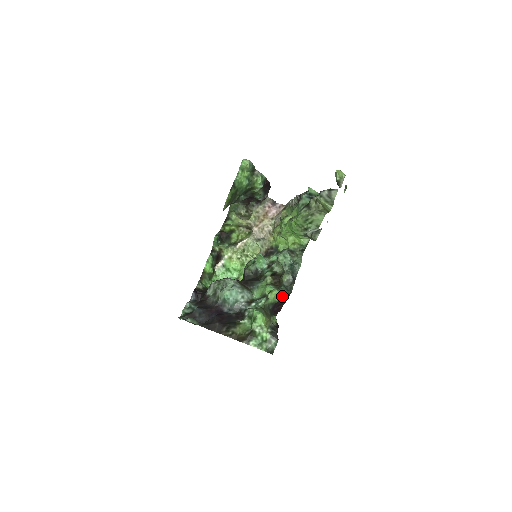
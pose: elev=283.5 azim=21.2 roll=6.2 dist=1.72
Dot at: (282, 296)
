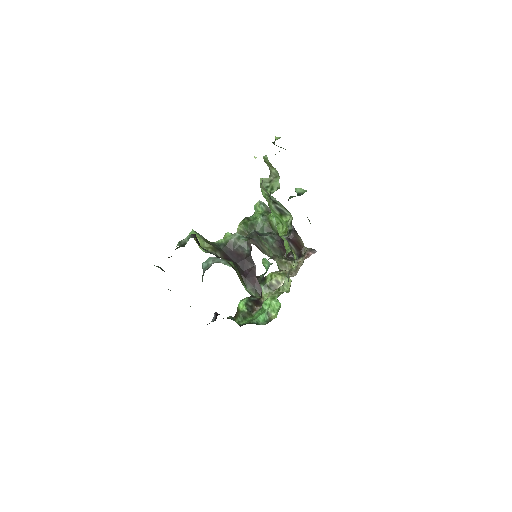
Dot at: (234, 237)
